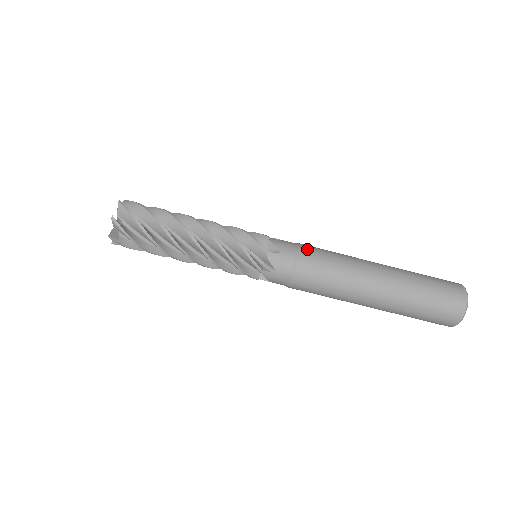
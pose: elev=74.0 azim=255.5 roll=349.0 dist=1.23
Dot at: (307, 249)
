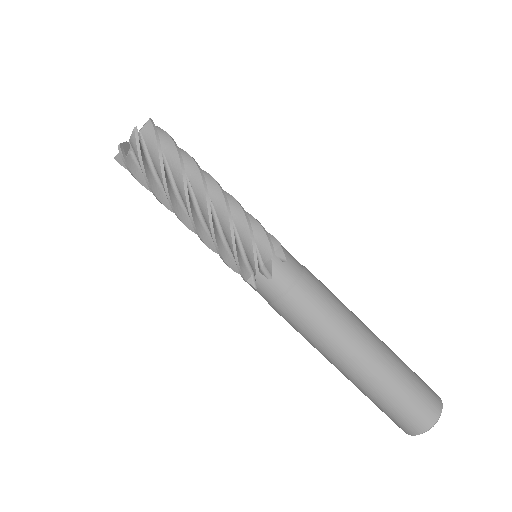
Dot at: (303, 291)
